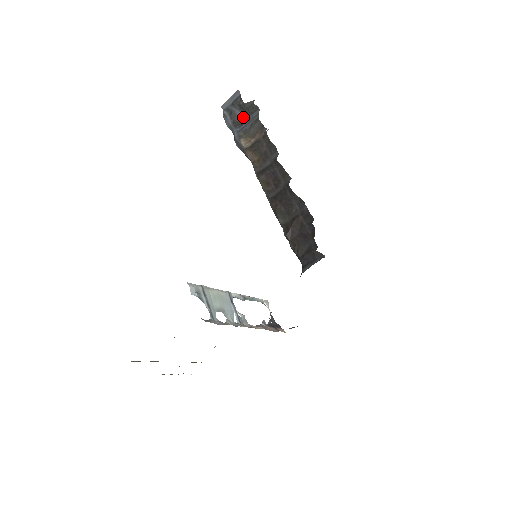
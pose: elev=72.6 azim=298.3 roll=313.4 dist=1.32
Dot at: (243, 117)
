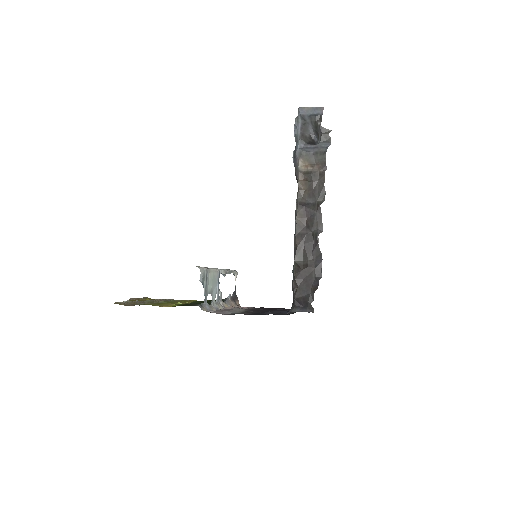
Dot at: (312, 135)
